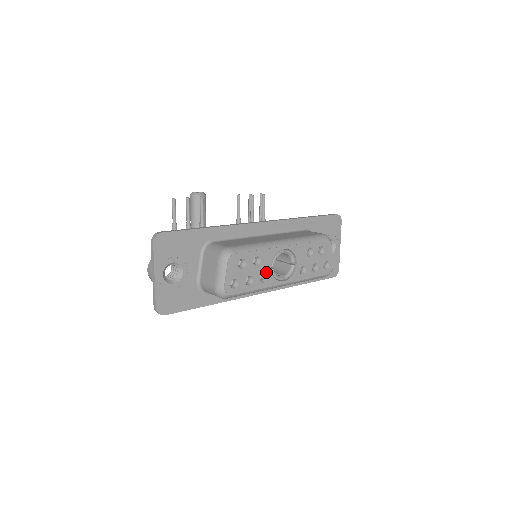
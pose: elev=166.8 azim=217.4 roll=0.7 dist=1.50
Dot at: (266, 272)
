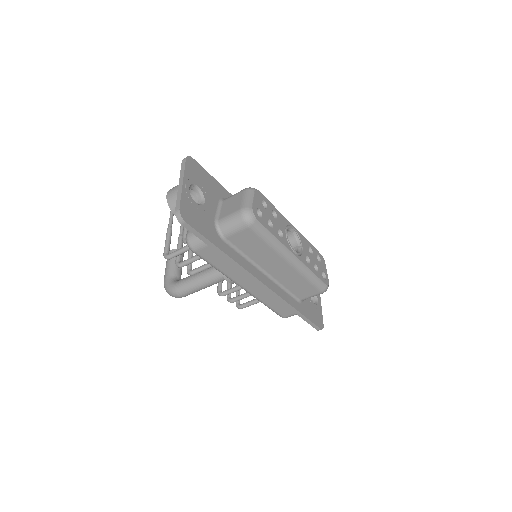
Dot at: (282, 231)
